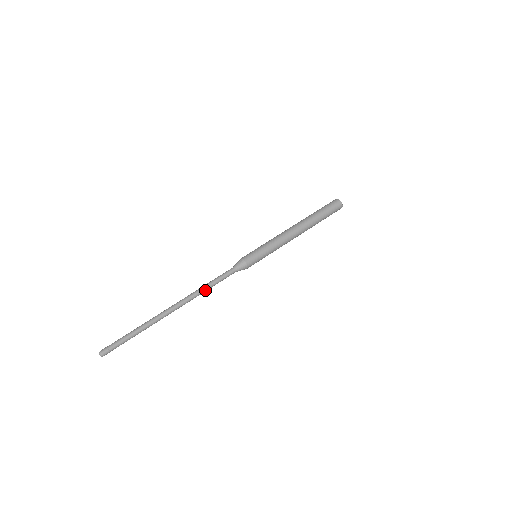
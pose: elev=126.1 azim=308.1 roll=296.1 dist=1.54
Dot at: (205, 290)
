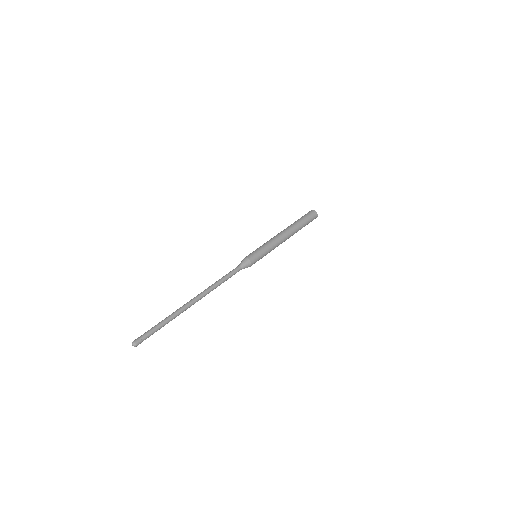
Dot at: (218, 283)
